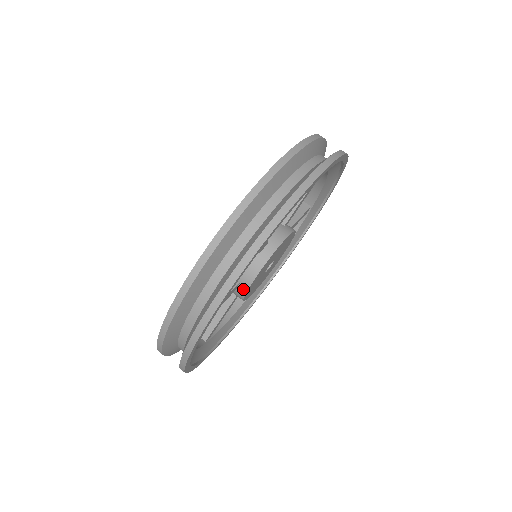
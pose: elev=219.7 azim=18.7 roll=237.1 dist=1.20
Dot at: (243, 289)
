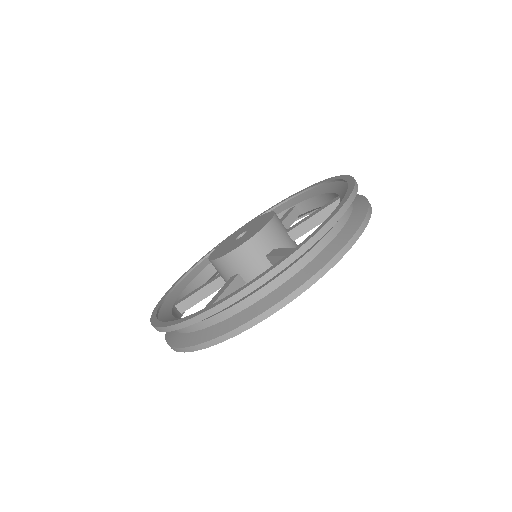
Dot at: occluded
